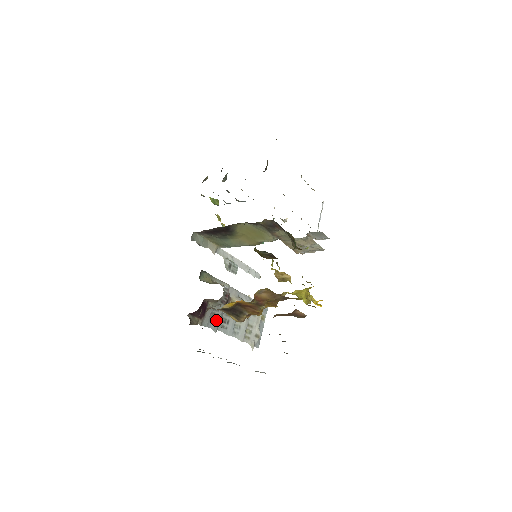
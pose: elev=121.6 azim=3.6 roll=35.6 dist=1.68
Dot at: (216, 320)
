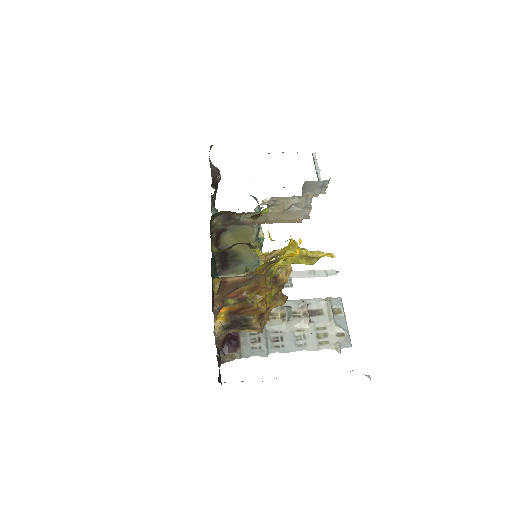
Dot at: (260, 344)
